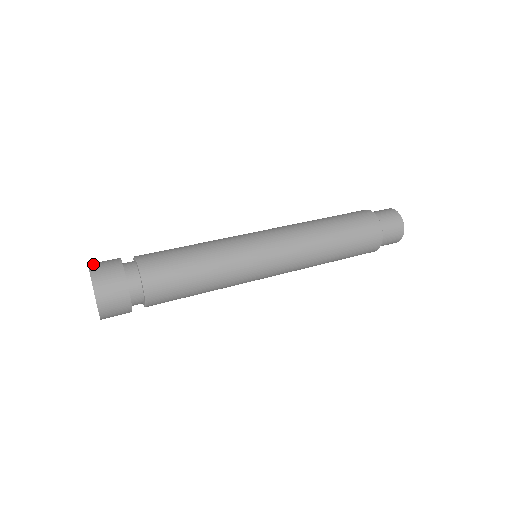
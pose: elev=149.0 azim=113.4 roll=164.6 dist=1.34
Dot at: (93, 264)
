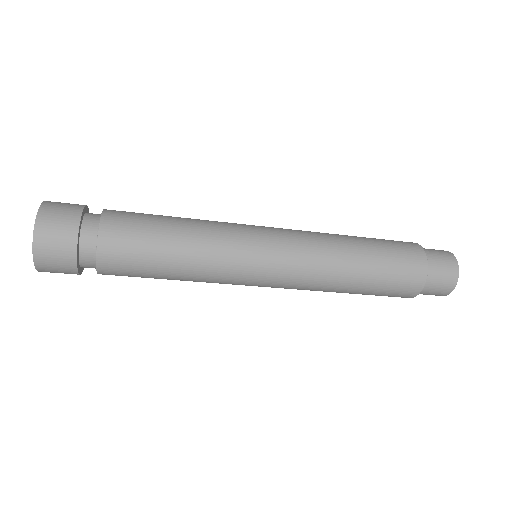
Dot at: (50, 201)
